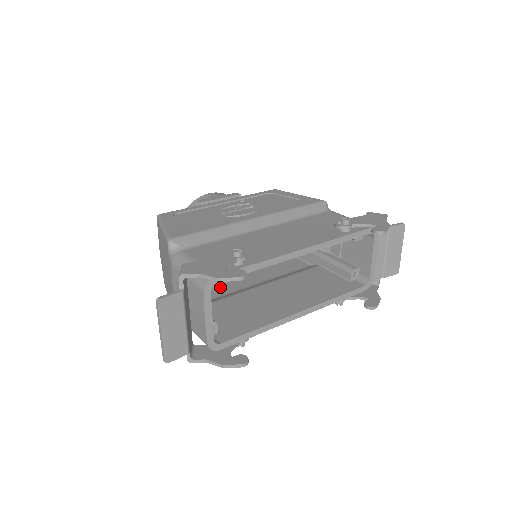
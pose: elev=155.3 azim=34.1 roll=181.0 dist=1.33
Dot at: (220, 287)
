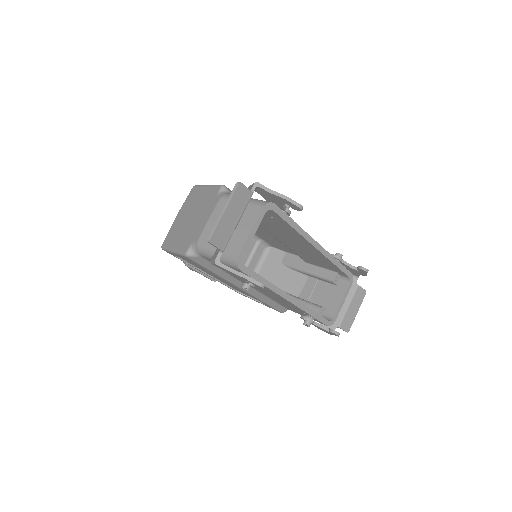
Dot at: occluded
